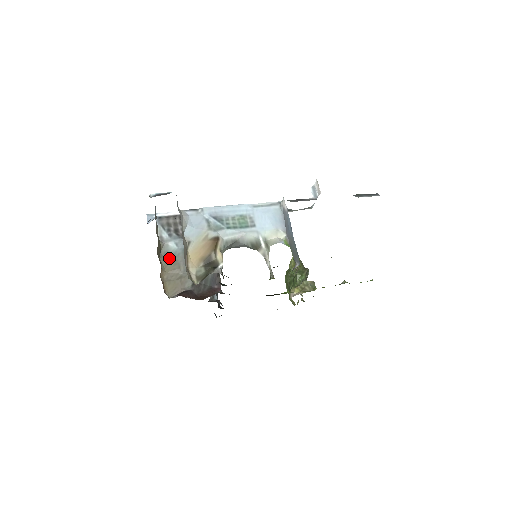
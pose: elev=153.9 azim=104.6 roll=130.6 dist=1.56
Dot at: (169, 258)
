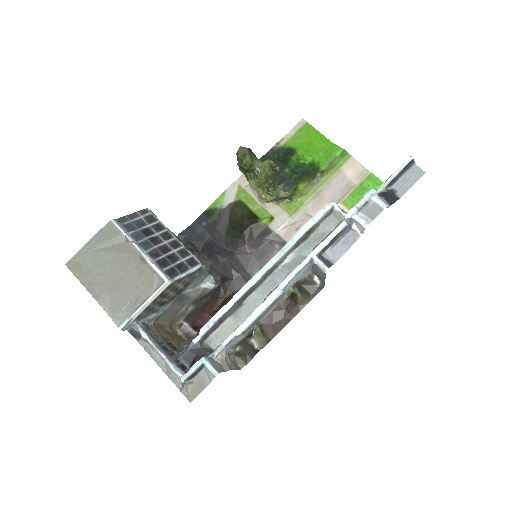
Dot at: (163, 316)
